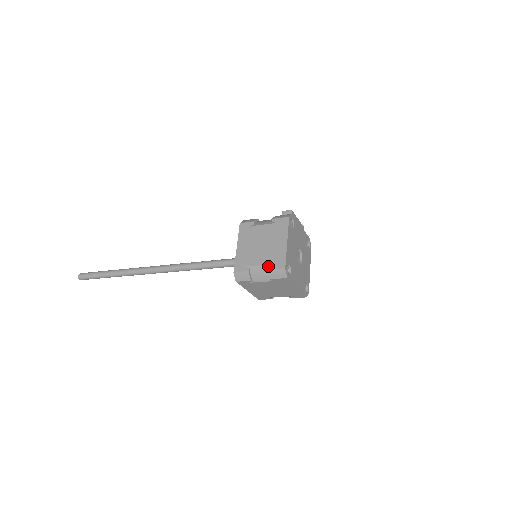
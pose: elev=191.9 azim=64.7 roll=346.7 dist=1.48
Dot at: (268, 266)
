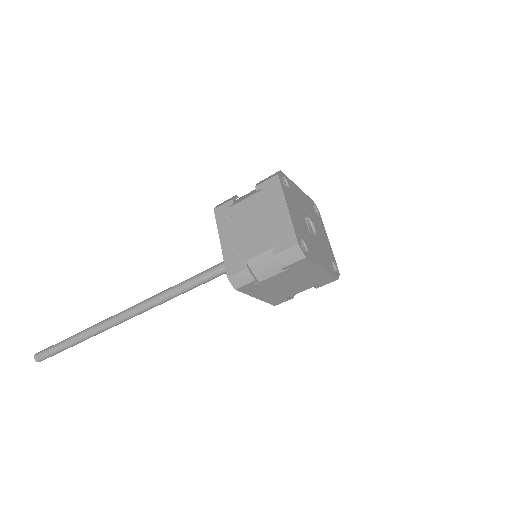
Dot at: occluded
